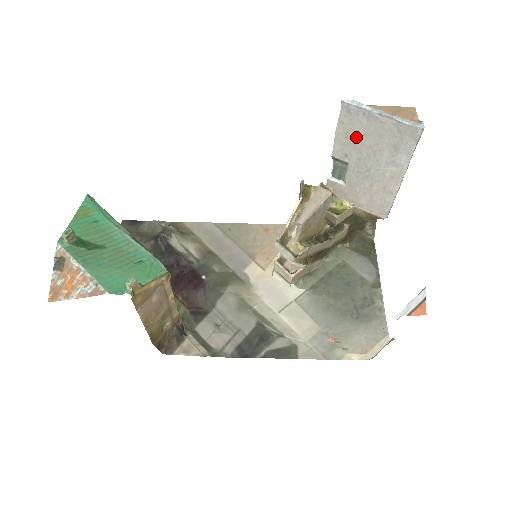
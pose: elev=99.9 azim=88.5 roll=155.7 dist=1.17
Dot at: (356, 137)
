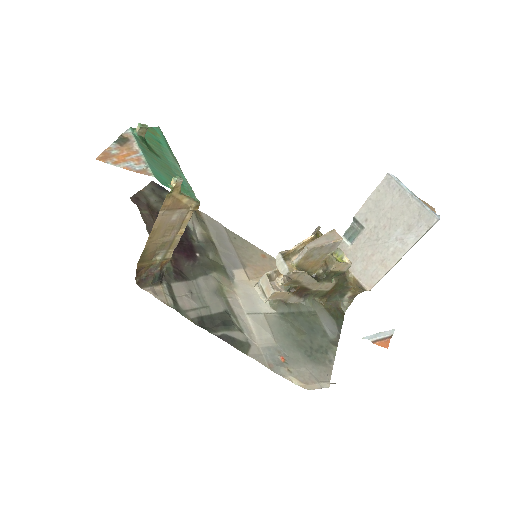
Dot at: (383, 207)
